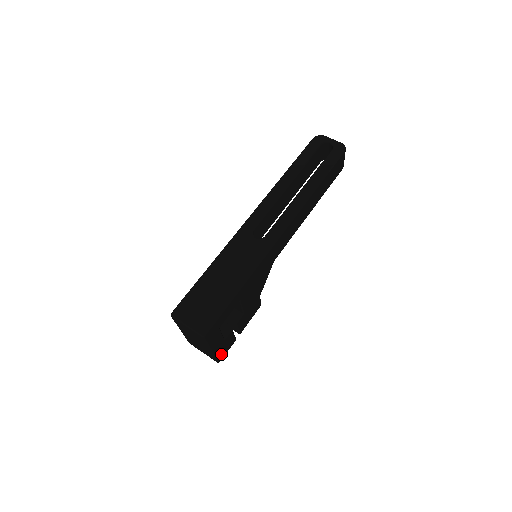
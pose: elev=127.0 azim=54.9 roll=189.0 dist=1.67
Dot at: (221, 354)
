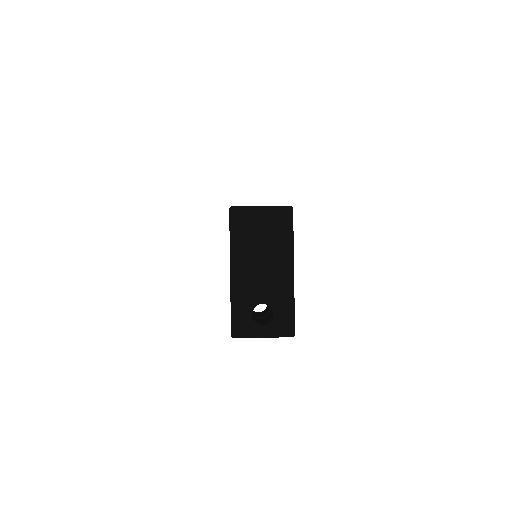
Dot at: occluded
